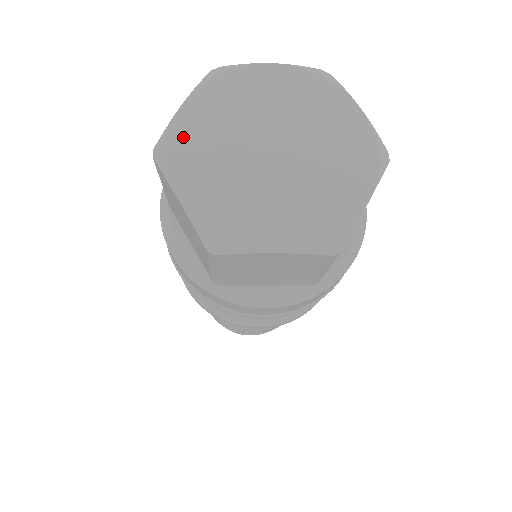
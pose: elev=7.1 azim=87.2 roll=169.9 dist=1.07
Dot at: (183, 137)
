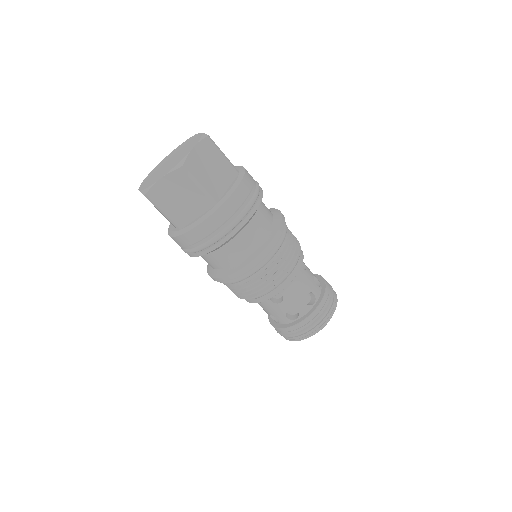
Dot at: (146, 179)
